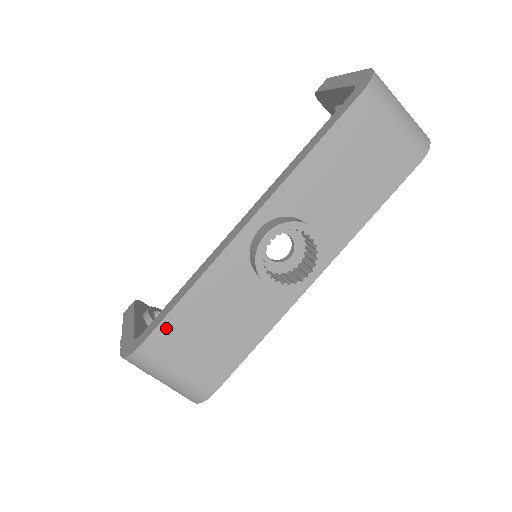
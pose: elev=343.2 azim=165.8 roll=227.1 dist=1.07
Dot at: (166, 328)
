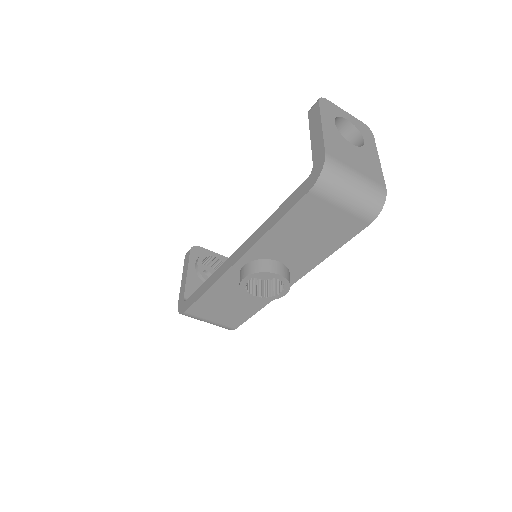
Dot at: (197, 306)
